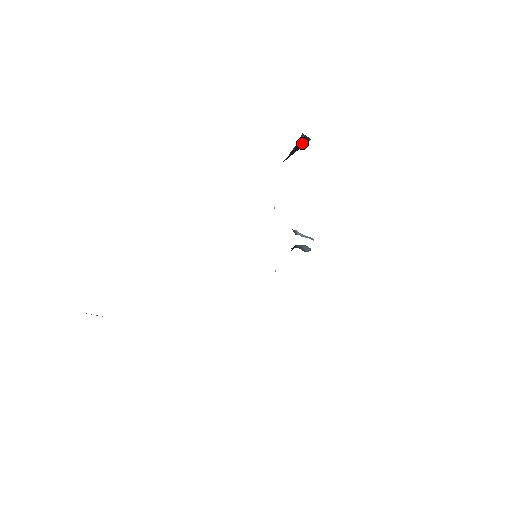
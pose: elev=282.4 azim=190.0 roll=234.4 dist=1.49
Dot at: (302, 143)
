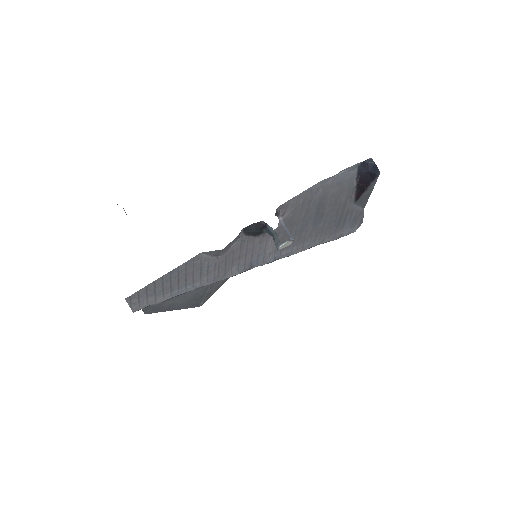
Dot at: (370, 173)
